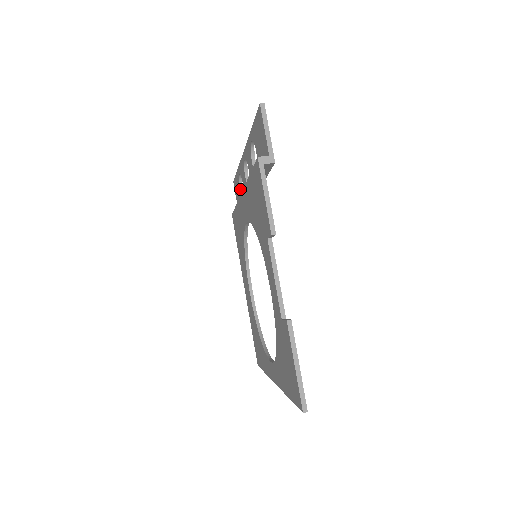
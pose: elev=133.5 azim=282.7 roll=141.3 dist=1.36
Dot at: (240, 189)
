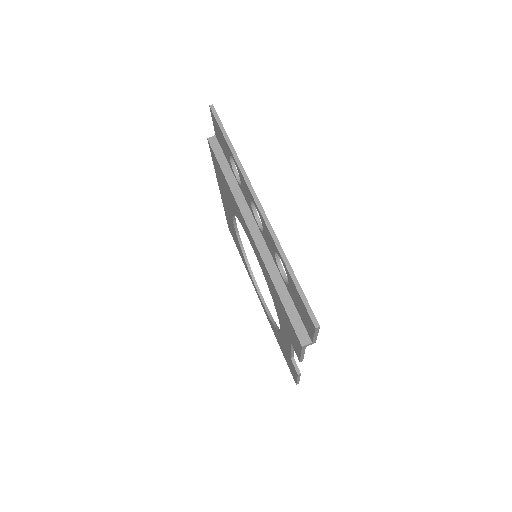
Dot at: (230, 157)
